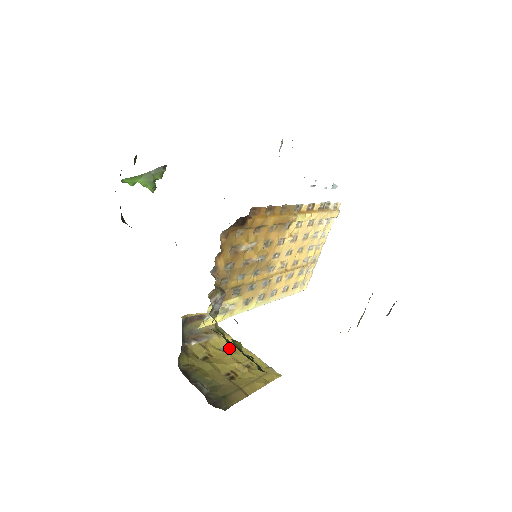
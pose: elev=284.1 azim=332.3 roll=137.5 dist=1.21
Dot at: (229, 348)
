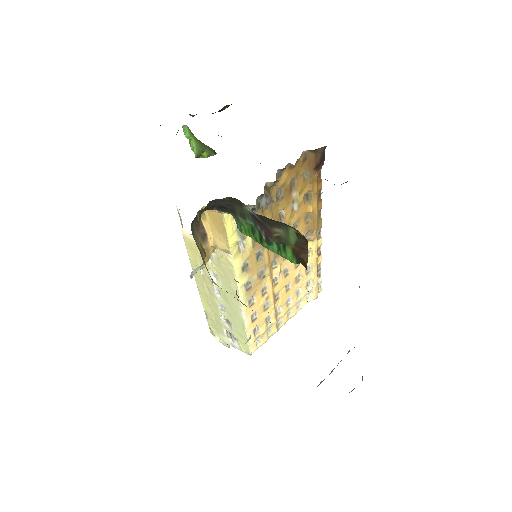
Dot at: occluded
